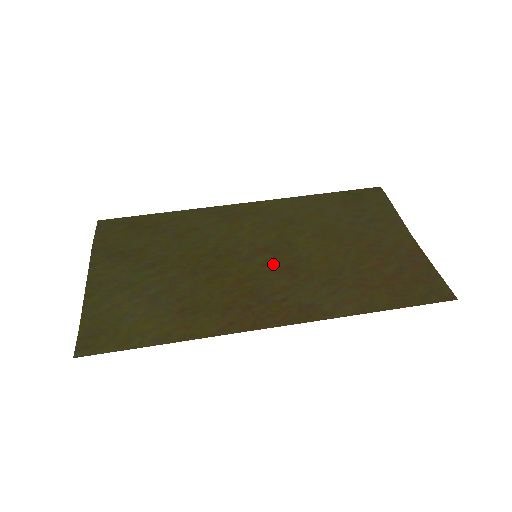
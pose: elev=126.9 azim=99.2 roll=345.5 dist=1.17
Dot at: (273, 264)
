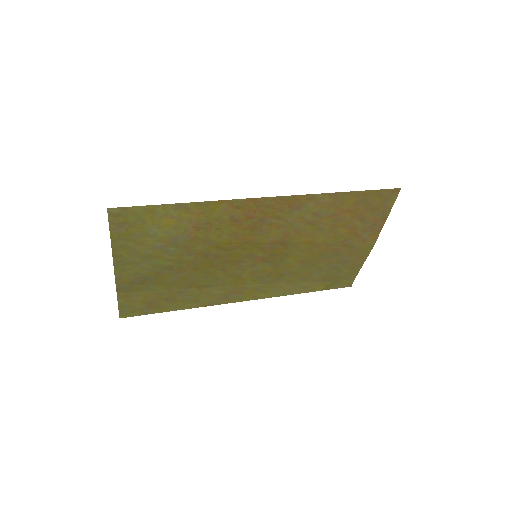
Dot at: (270, 248)
